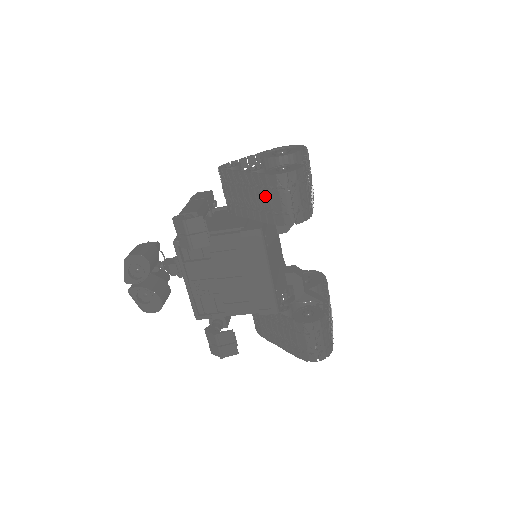
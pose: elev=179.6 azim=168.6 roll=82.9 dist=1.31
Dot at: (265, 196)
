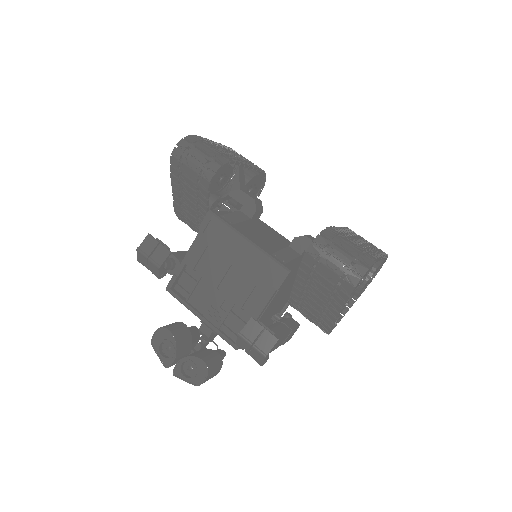
Dot at: (185, 181)
